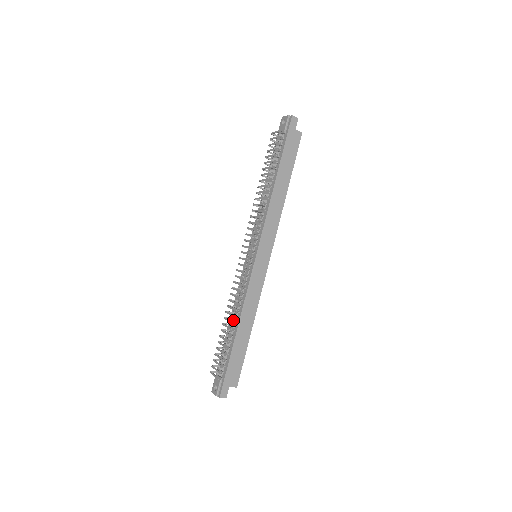
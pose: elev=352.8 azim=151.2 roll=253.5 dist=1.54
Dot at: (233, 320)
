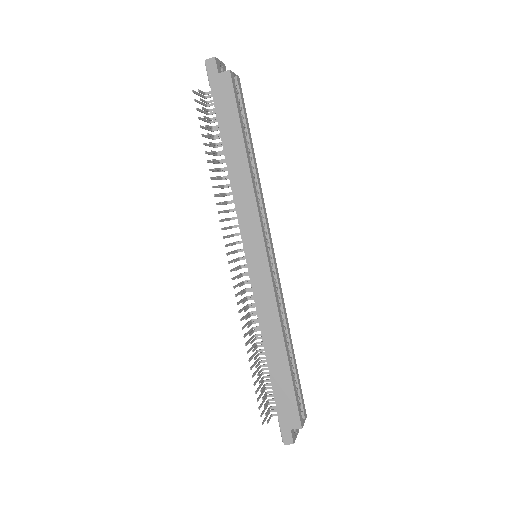
Dot at: (261, 345)
